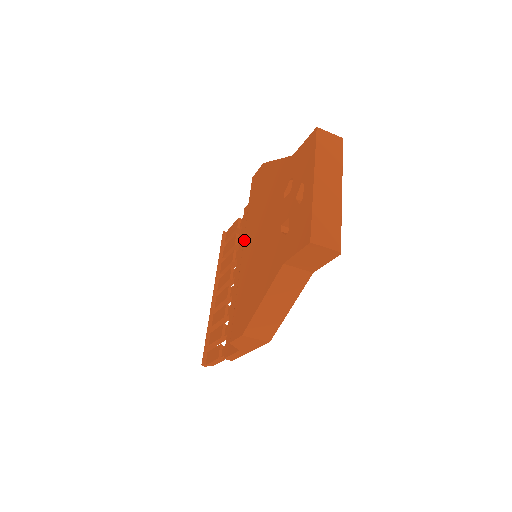
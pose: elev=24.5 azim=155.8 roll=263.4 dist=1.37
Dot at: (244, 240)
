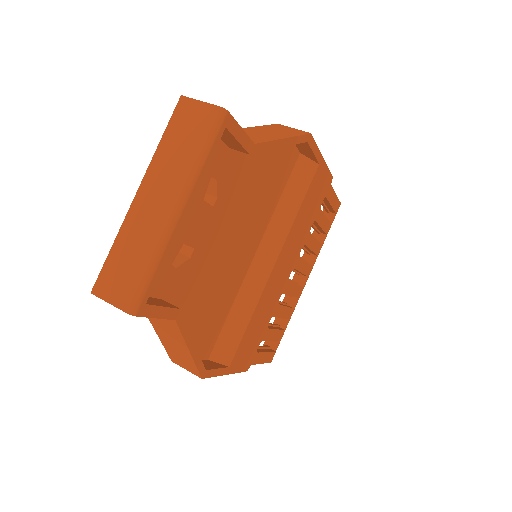
Dot at: occluded
